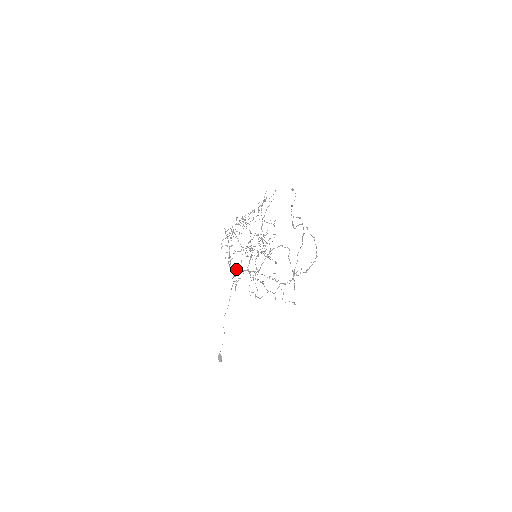
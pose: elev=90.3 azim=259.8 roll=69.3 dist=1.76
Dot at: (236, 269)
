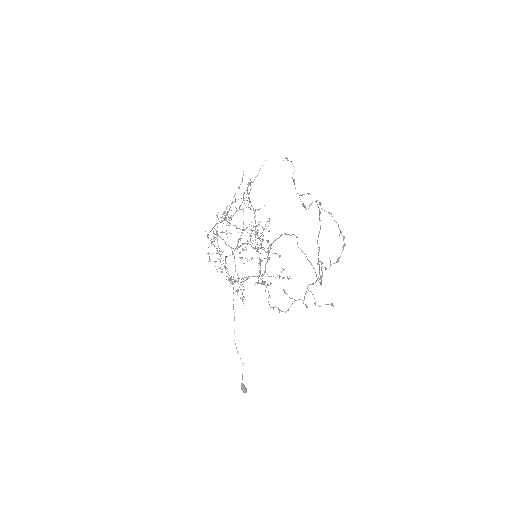
Dot at: occluded
